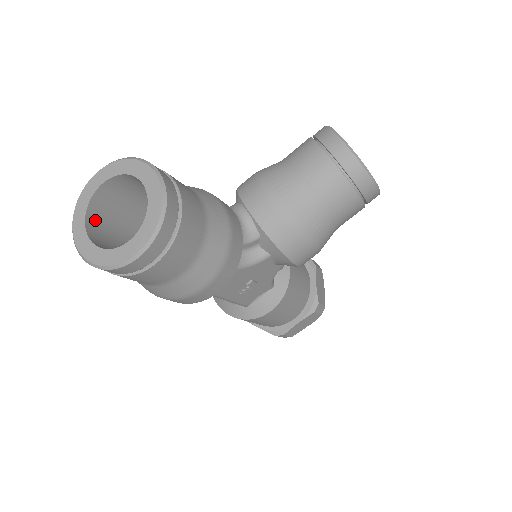
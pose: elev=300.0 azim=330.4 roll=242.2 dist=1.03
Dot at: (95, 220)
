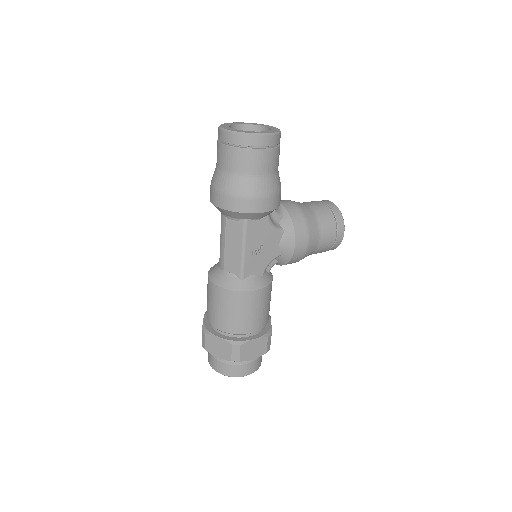
Dot at: occluded
